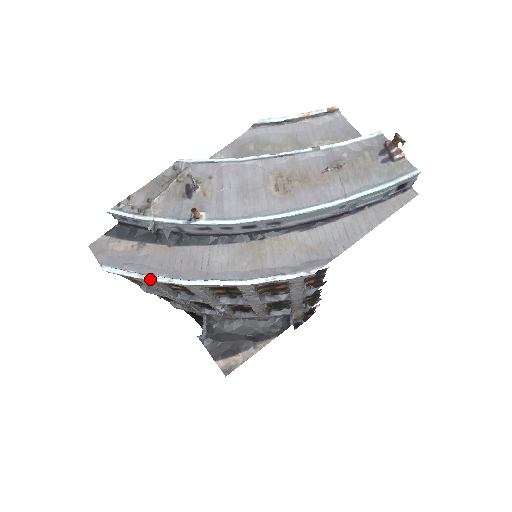
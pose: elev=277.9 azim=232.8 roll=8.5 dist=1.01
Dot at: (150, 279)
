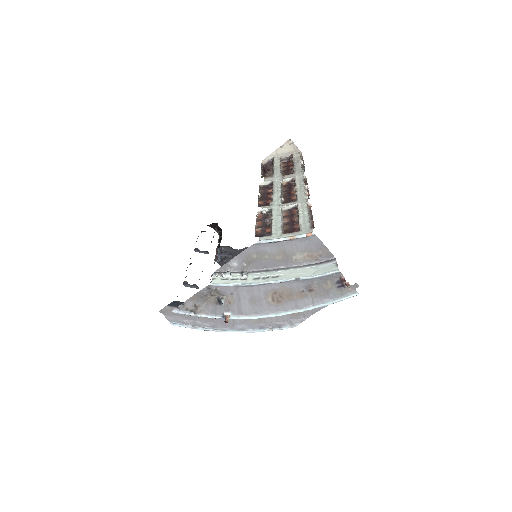
Dot at: occluded
